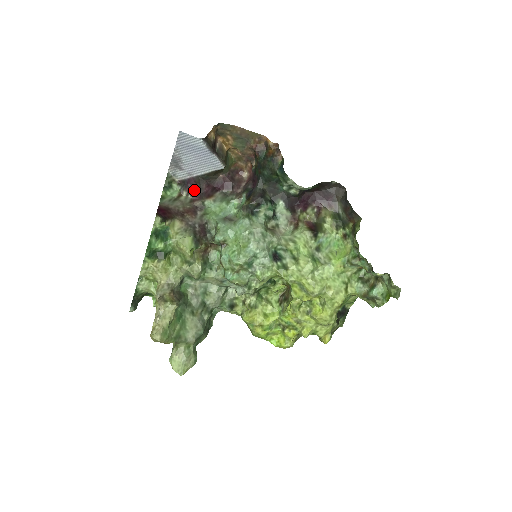
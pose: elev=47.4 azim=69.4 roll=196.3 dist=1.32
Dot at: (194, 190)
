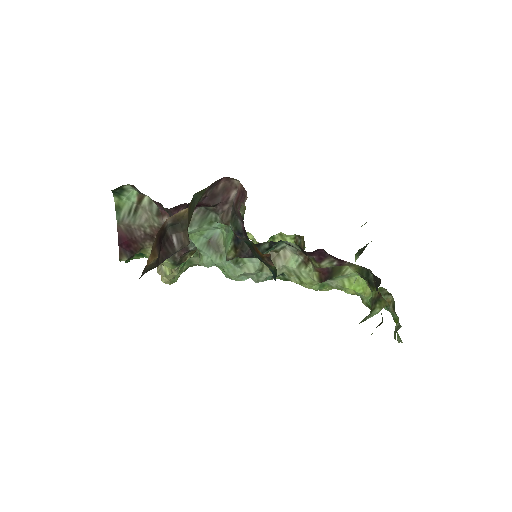
Dot at: (158, 203)
